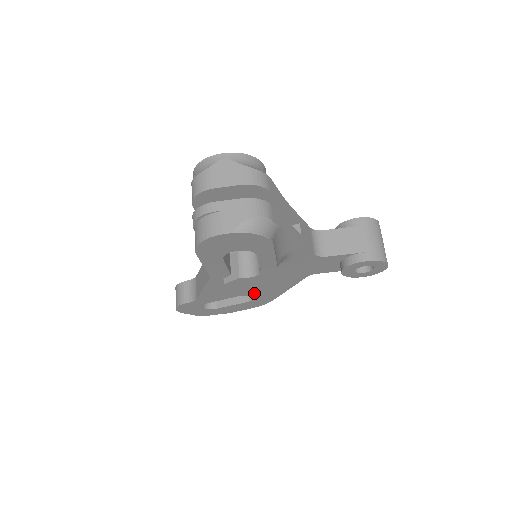
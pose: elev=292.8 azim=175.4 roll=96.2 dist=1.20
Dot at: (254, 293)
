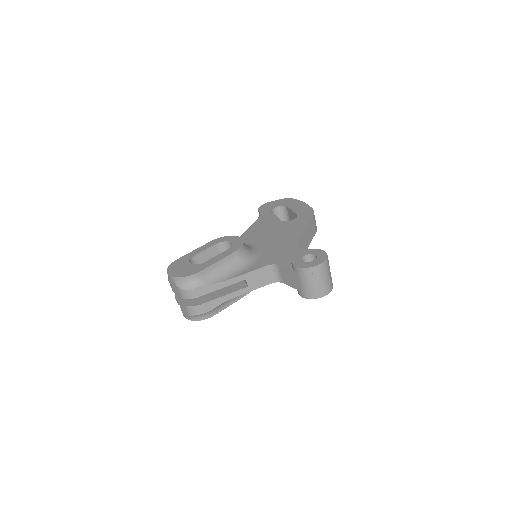
Dot at: occluded
